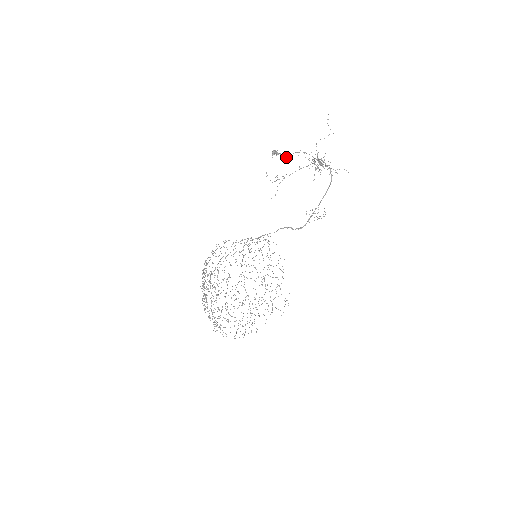
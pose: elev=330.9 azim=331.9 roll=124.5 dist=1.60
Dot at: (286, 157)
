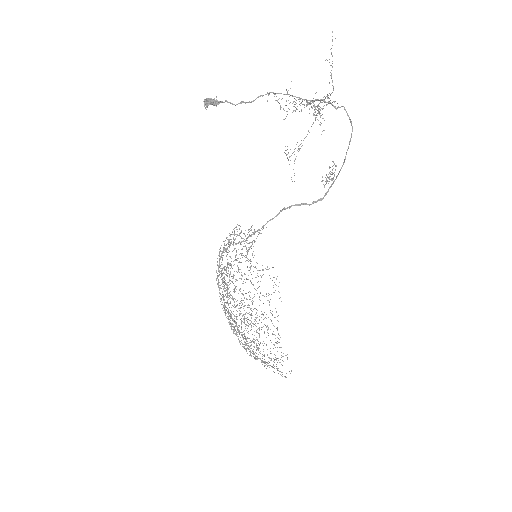
Dot at: occluded
